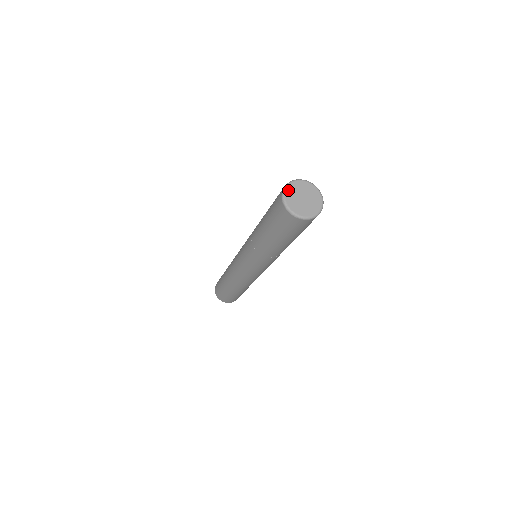
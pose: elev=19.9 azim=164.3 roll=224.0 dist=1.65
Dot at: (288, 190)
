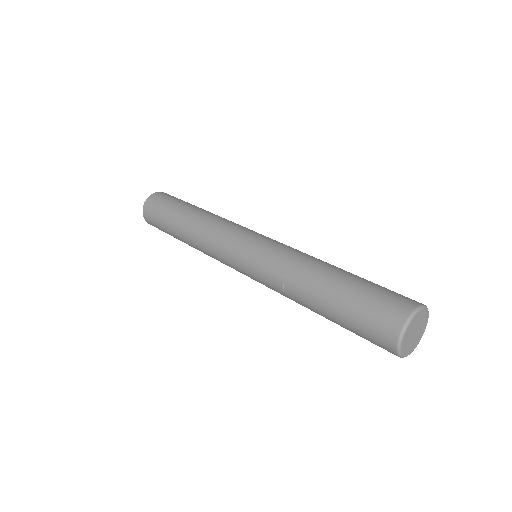
Dot at: (404, 340)
